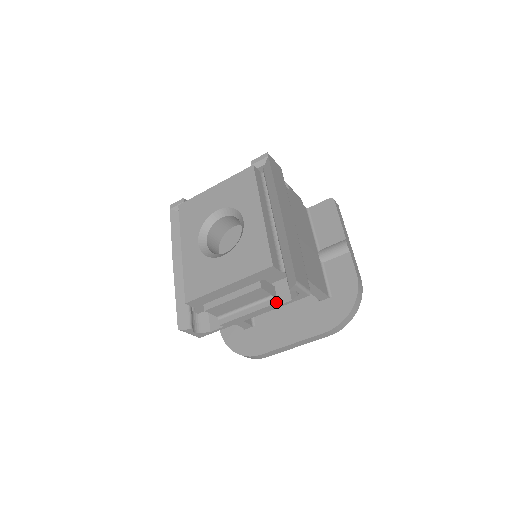
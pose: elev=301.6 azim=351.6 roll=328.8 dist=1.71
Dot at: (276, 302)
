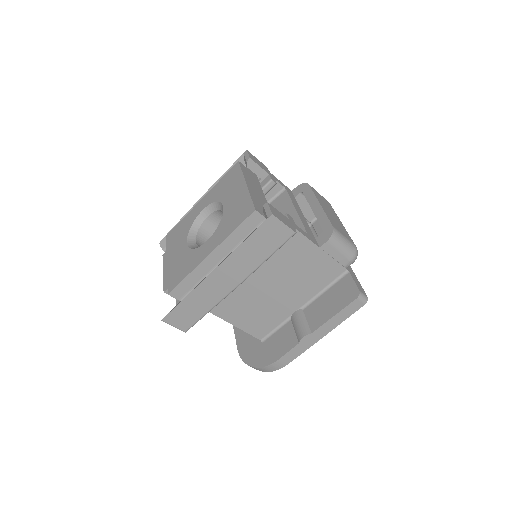
Dot at: occluded
